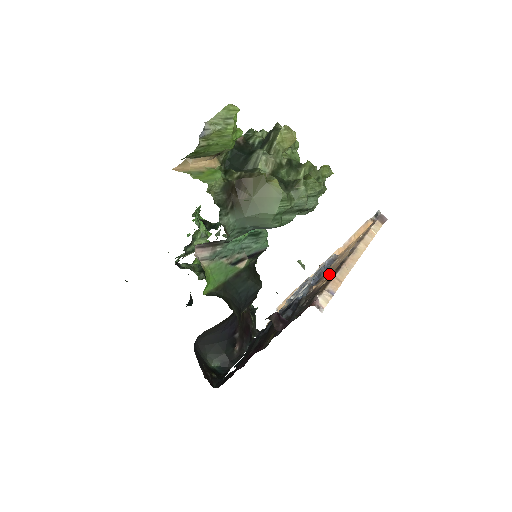
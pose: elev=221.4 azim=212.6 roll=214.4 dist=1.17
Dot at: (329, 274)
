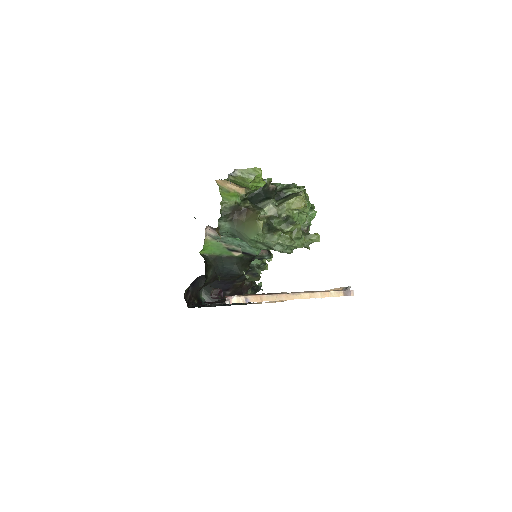
Dot at: occluded
